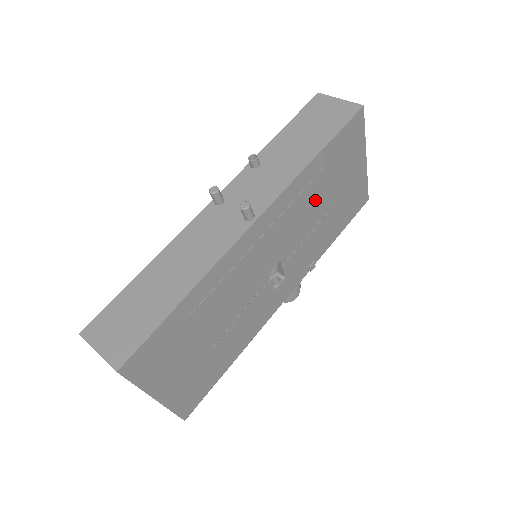
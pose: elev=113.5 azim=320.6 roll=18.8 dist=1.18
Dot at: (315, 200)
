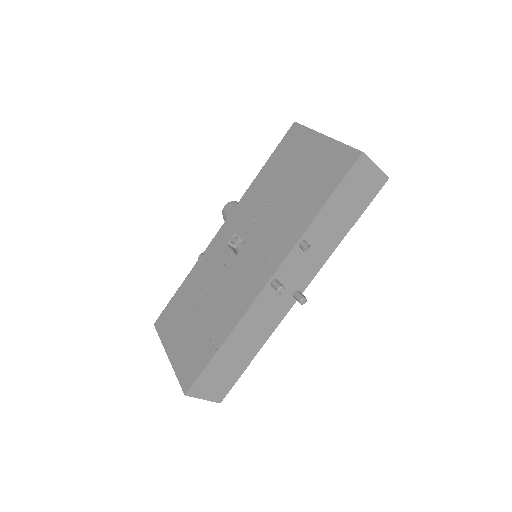
Dot at: occluded
